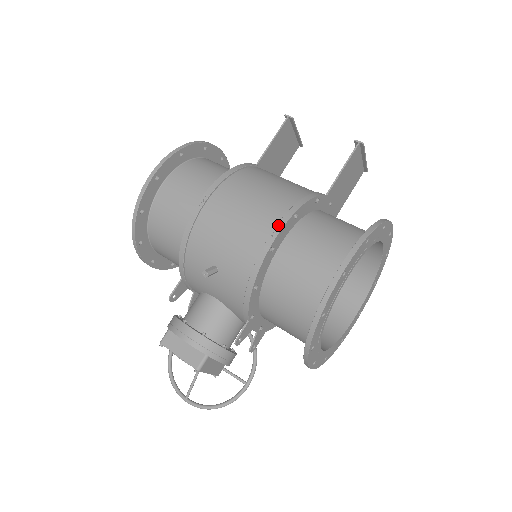
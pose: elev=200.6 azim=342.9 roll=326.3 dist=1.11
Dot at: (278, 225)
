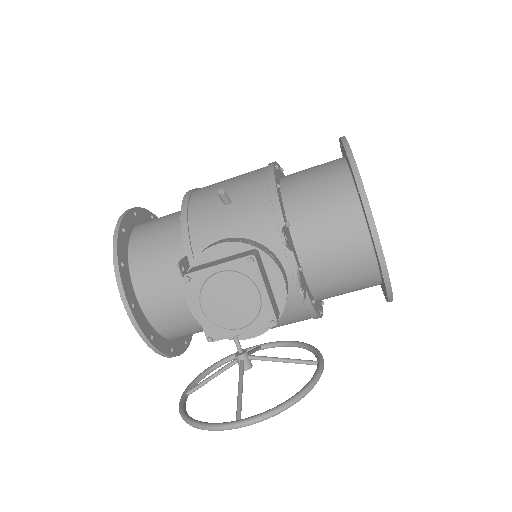
Dot at: occluded
